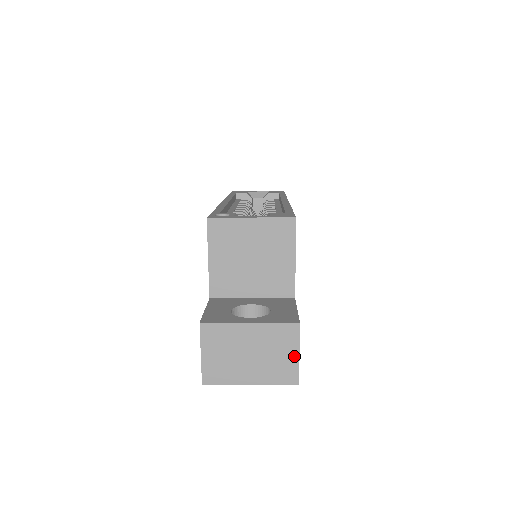
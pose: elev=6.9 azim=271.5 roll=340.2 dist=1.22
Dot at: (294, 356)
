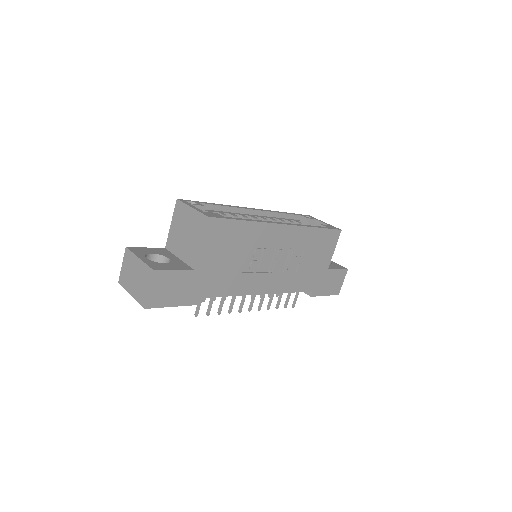
Dot at: (147, 289)
